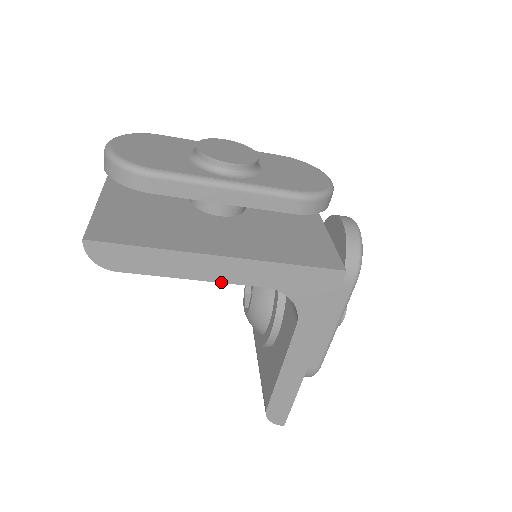
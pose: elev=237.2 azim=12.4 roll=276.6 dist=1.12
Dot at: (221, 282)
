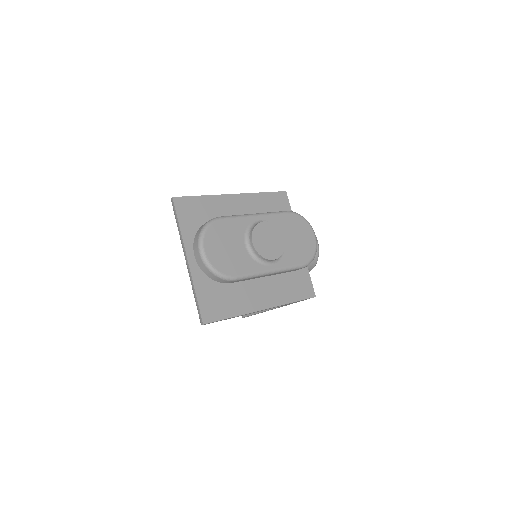
Dot at: occluded
